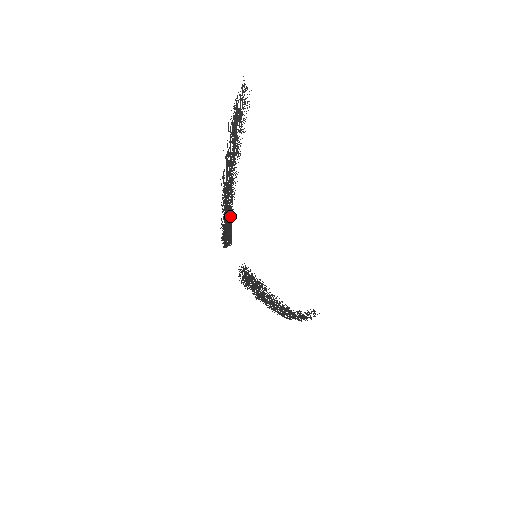
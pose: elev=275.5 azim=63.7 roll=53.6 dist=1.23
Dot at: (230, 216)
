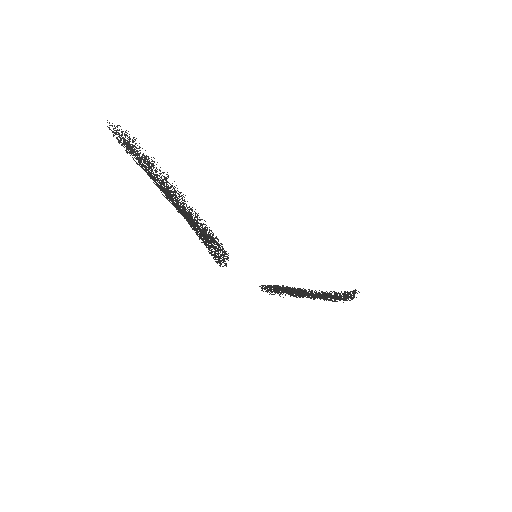
Dot at: (200, 223)
